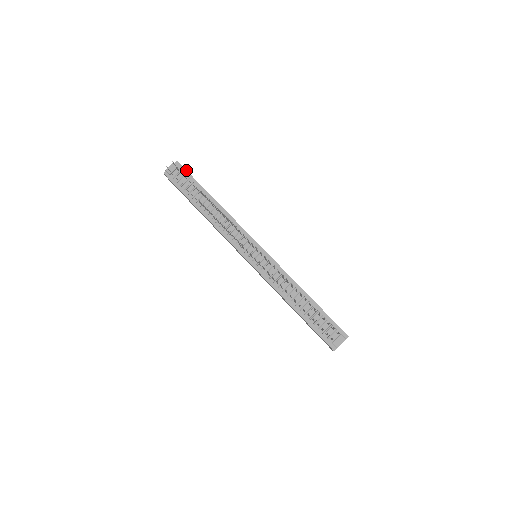
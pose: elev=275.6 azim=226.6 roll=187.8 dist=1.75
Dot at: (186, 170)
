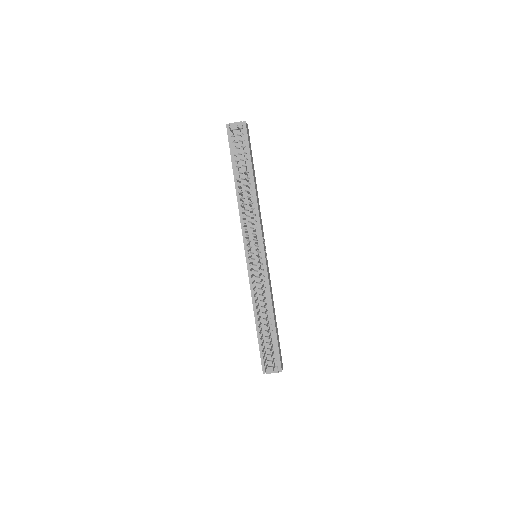
Dot at: occluded
